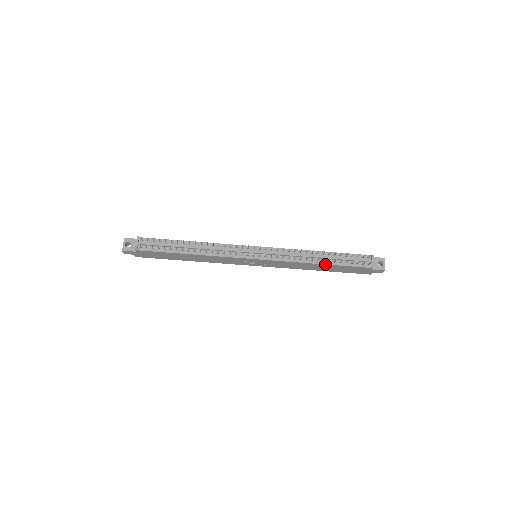
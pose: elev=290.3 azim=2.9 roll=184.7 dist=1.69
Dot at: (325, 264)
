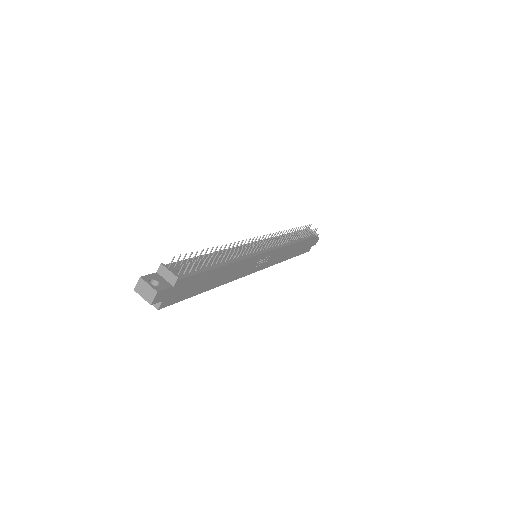
Dot at: (300, 241)
